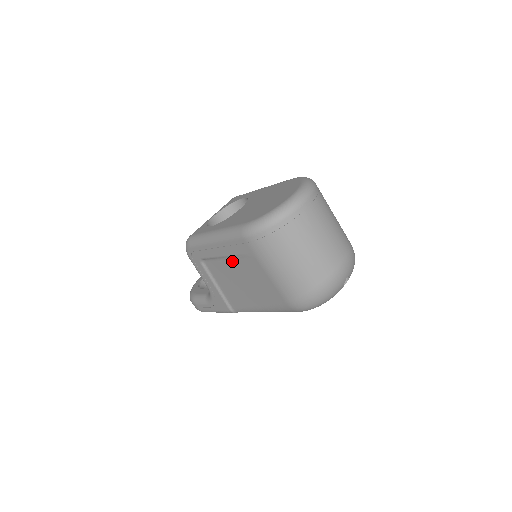
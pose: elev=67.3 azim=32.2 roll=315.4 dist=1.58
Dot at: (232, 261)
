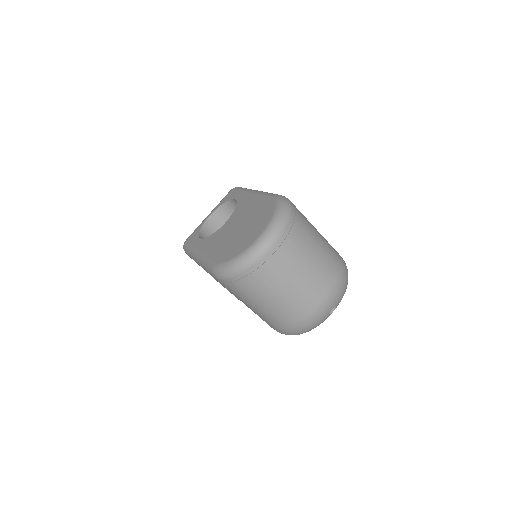
Dot at: occluded
